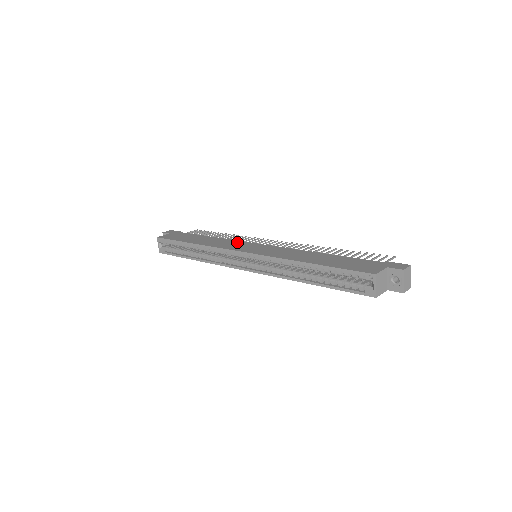
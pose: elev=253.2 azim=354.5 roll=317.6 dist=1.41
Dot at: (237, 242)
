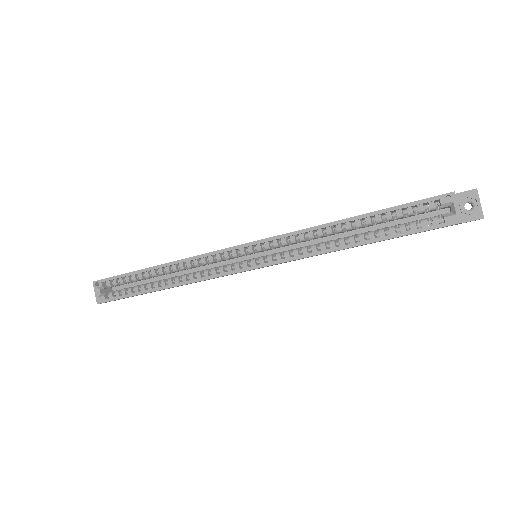
Dot at: occluded
